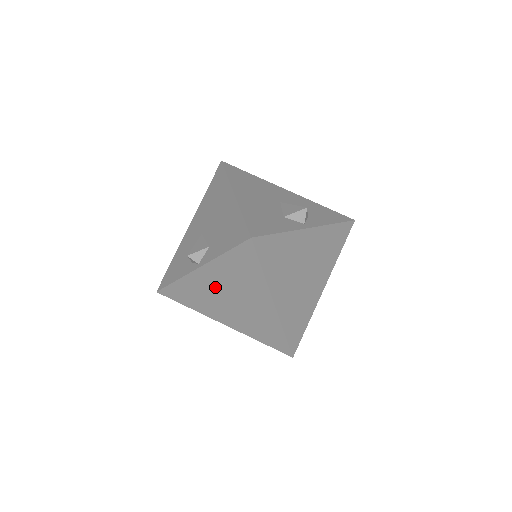
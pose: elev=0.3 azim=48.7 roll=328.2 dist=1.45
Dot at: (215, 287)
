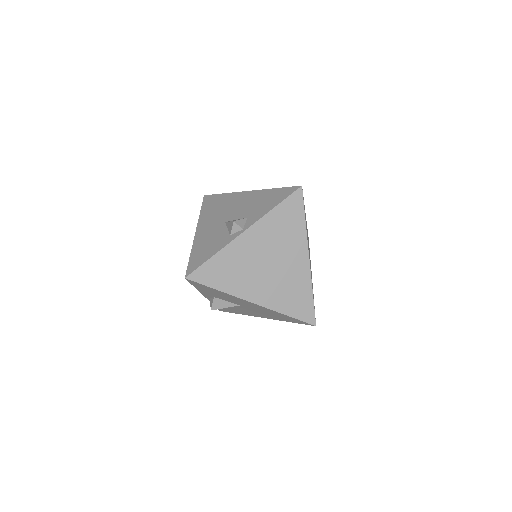
Dot at: (256, 251)
